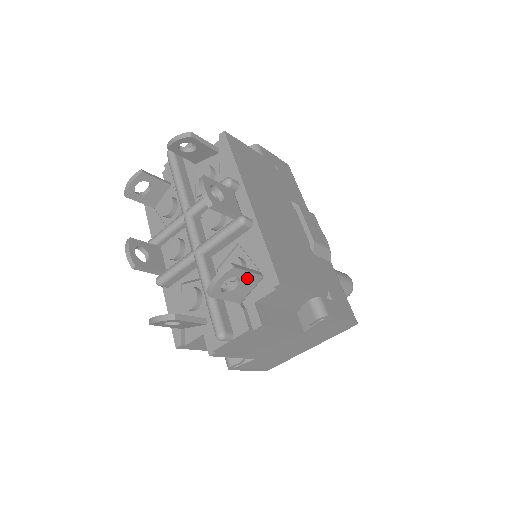
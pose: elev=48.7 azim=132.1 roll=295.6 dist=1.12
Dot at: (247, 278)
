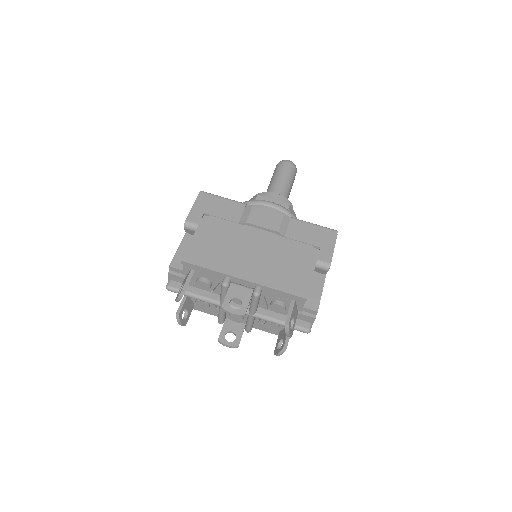
Dot at: (293, 313)
